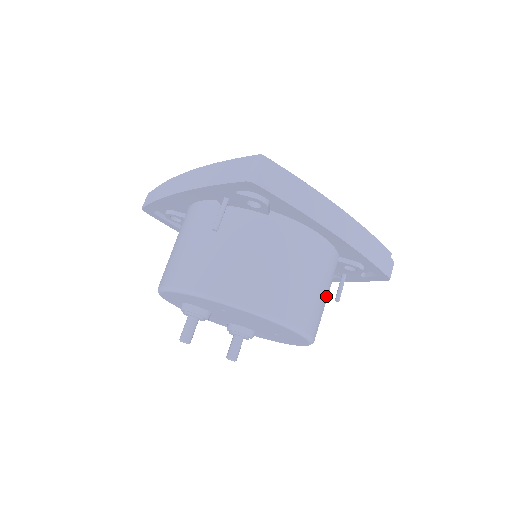
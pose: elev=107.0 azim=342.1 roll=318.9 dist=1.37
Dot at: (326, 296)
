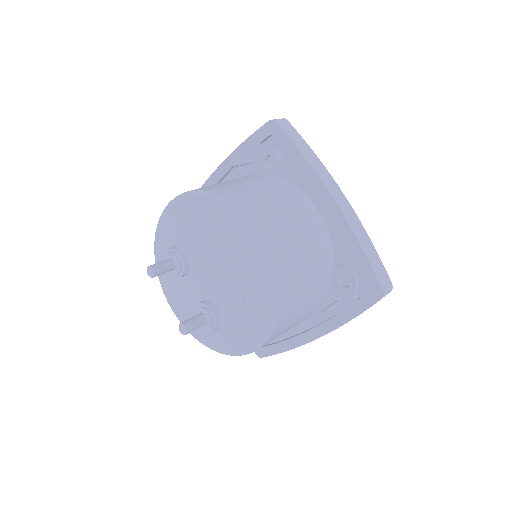
Dot at: (308, 273)
